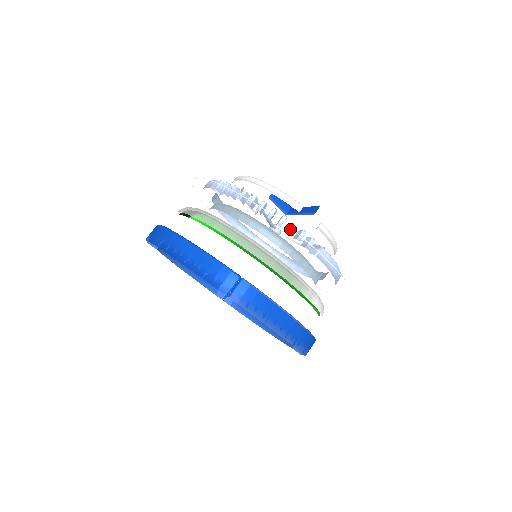
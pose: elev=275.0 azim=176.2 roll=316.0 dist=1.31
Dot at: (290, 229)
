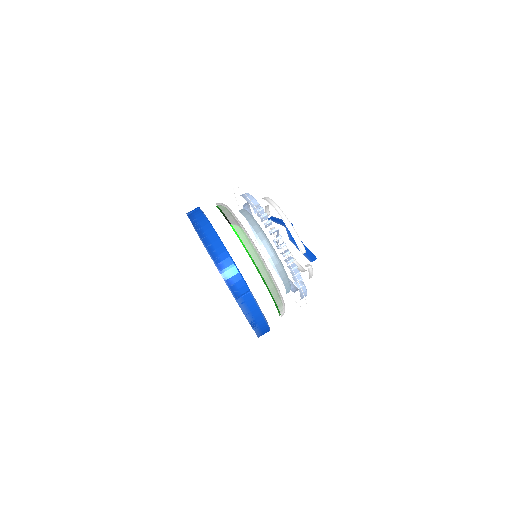
Dot at: occluded
